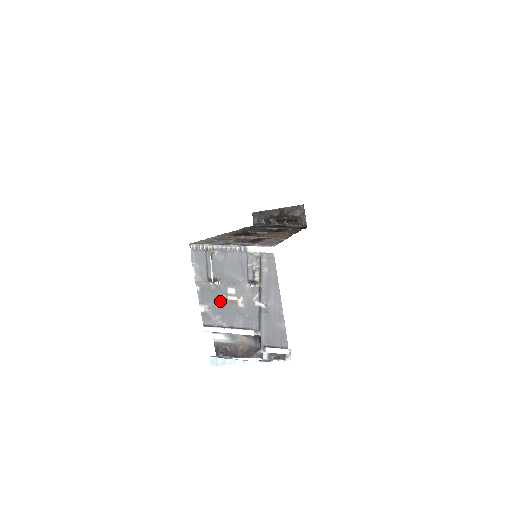
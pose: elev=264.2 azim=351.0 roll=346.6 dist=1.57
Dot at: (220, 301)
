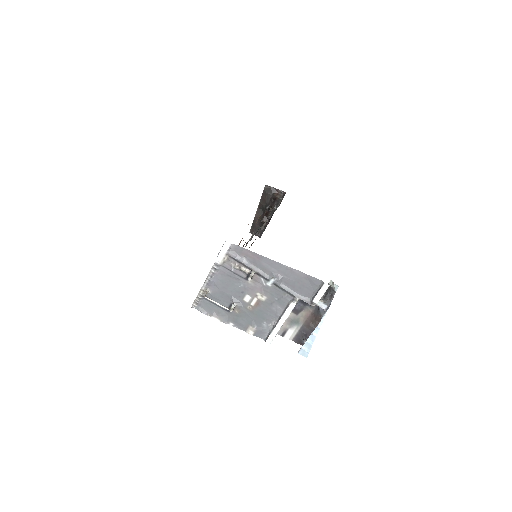
Dot at: (251, 313)
